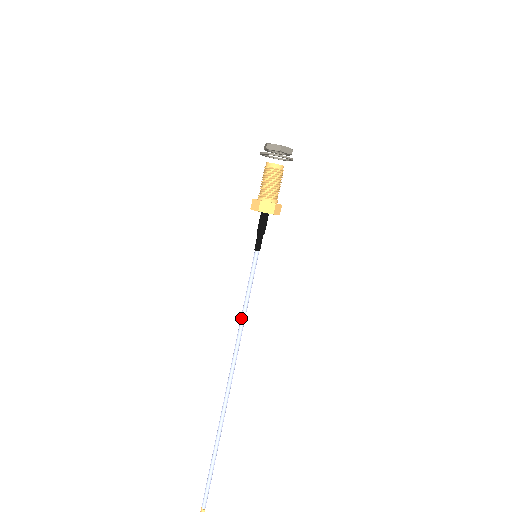
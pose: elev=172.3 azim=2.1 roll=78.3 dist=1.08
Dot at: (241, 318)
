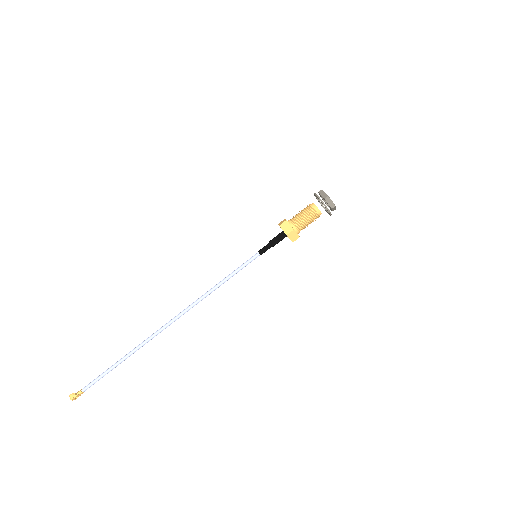
Dot at: (213, 287)
